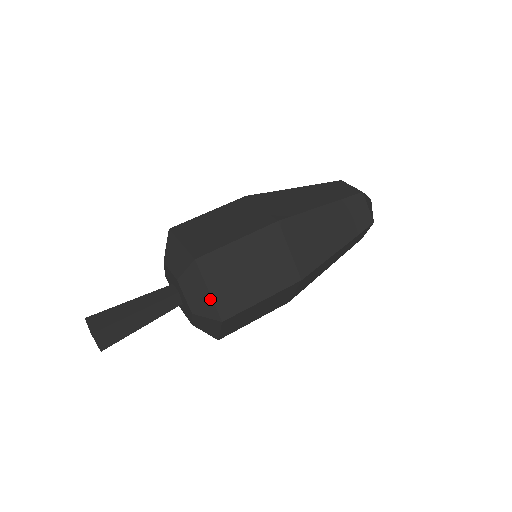
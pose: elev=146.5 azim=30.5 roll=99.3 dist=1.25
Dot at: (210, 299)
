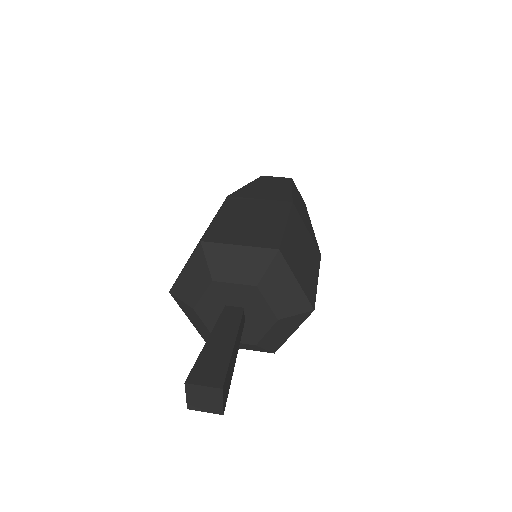
Dot at: (299, 290)
